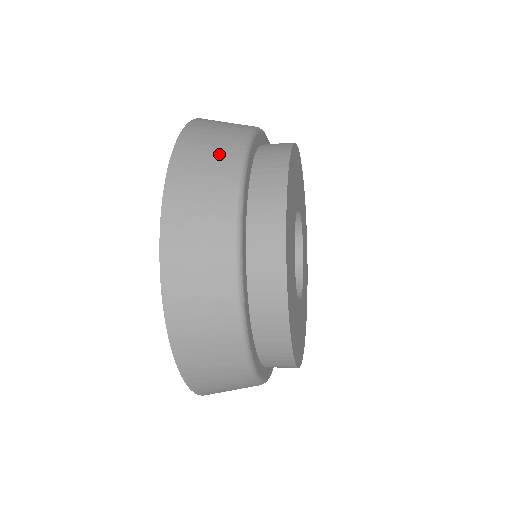
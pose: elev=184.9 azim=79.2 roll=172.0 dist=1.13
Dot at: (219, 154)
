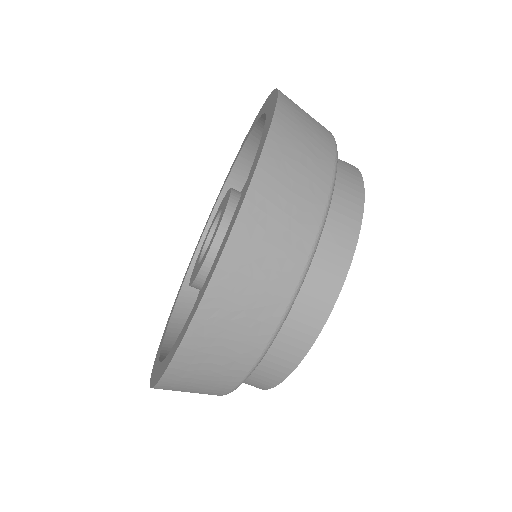
Dot at: (316, 141)
